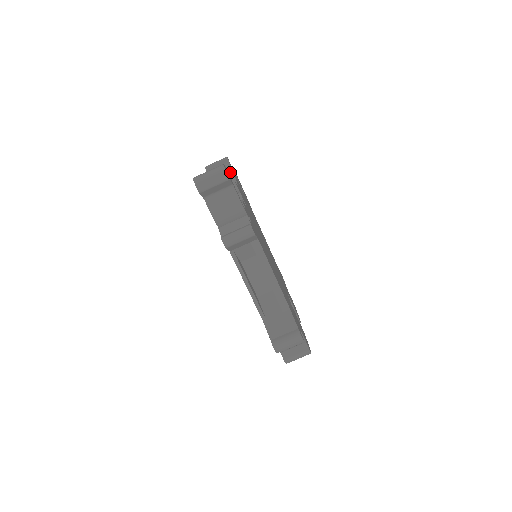
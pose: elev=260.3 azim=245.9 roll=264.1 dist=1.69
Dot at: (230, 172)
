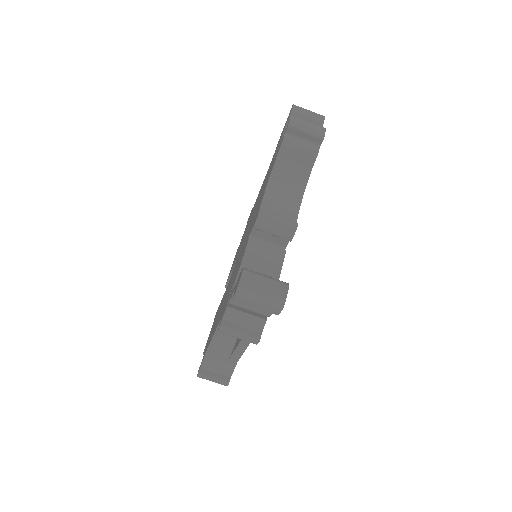
Dot at: (309, 165)
